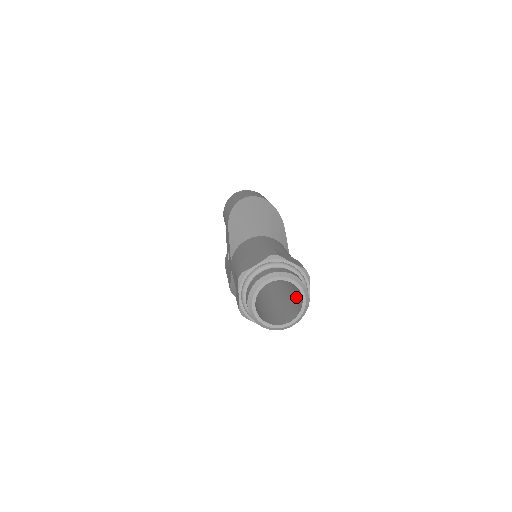
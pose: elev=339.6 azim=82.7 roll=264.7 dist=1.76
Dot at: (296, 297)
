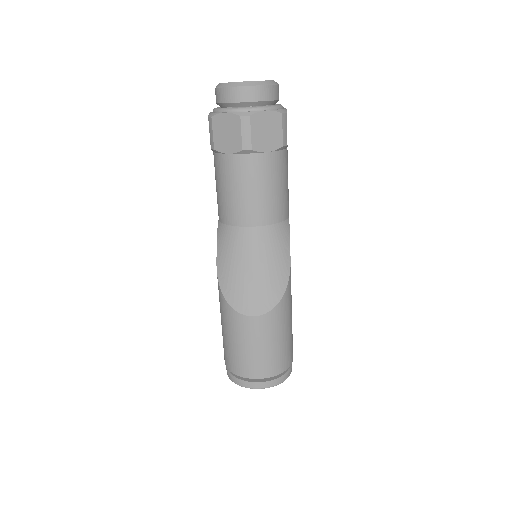
Dot at: occluded
